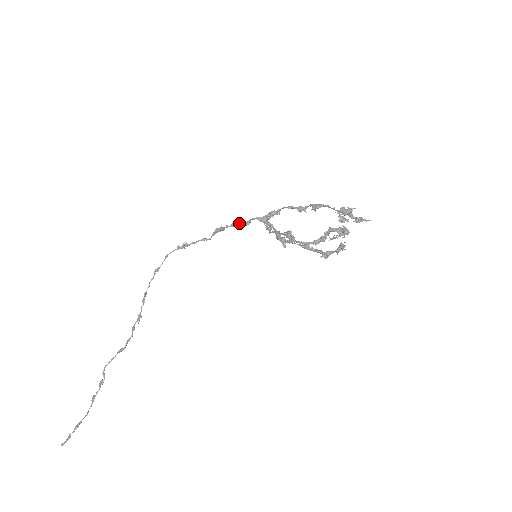
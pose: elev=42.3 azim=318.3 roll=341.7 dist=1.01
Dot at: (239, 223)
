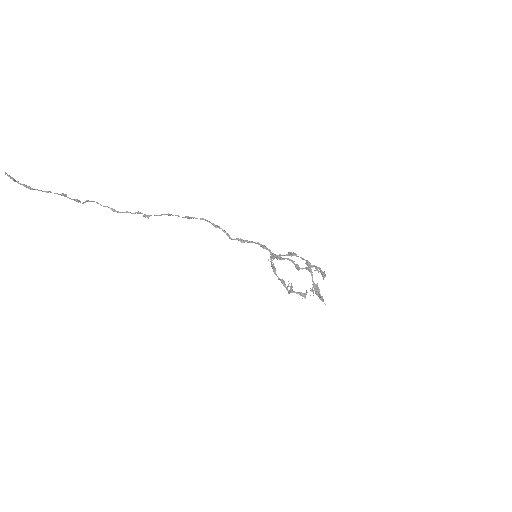
Dot at: occluded
